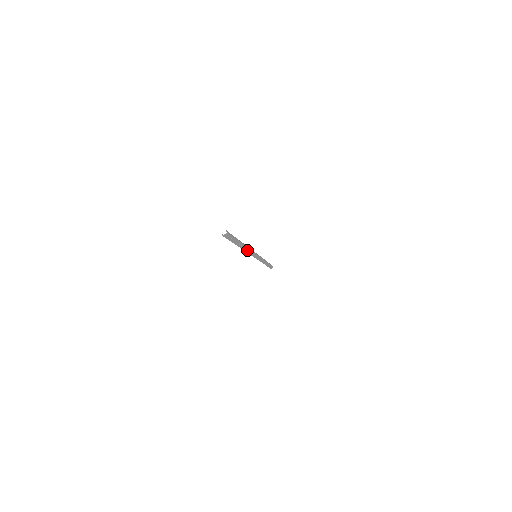
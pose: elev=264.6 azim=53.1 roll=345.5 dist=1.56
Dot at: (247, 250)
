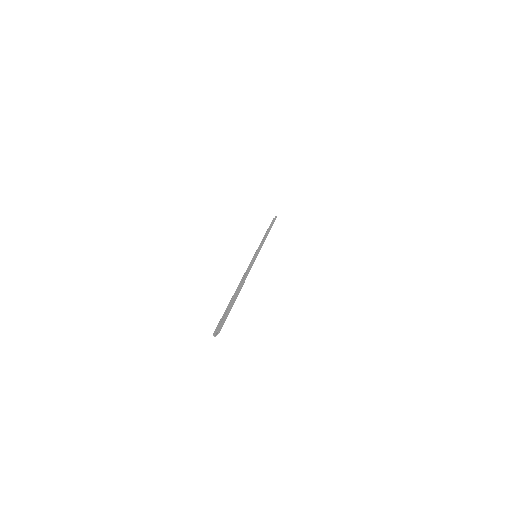
Dot at: occluded
